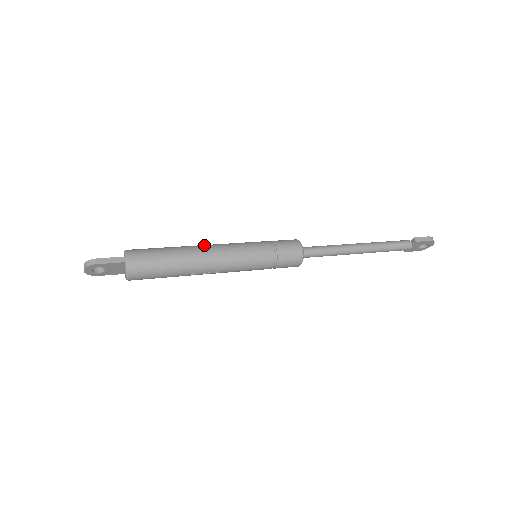
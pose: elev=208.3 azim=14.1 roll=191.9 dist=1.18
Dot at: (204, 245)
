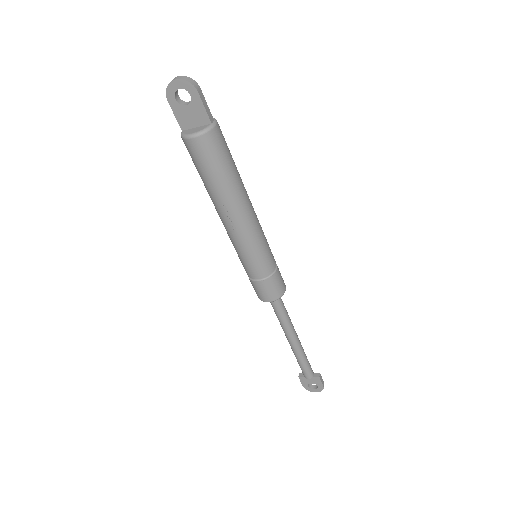
Dot at: occluded
